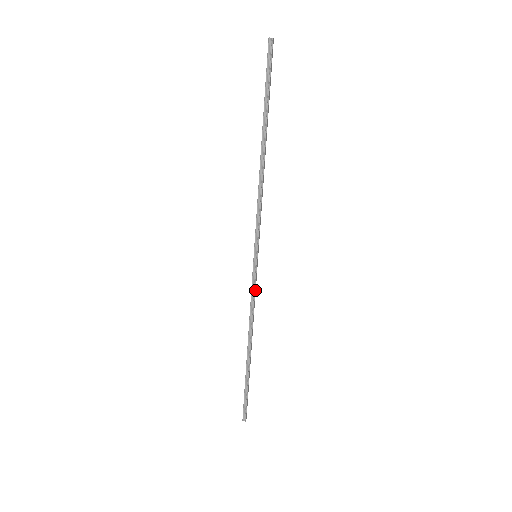
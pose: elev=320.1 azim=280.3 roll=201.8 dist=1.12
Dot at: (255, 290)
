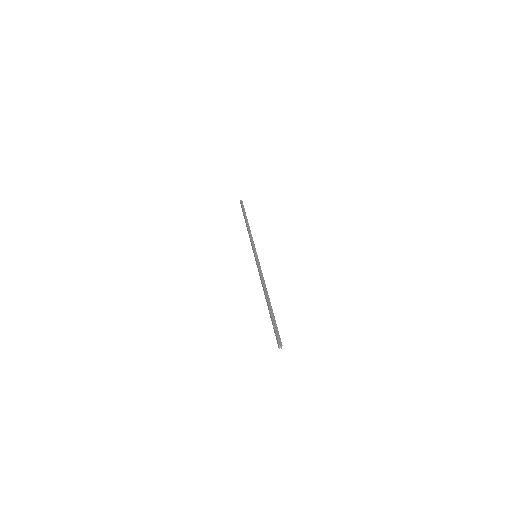
Dot at: occluded
